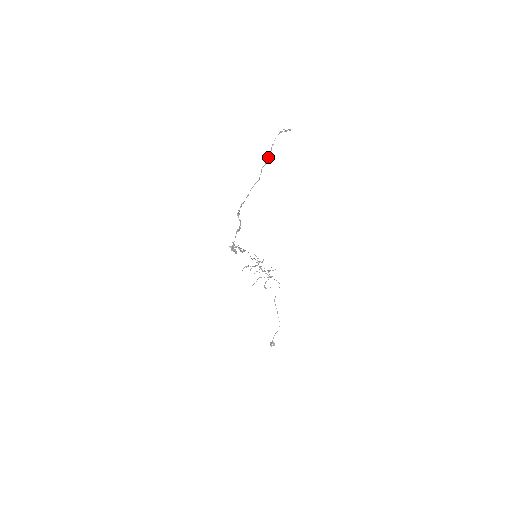
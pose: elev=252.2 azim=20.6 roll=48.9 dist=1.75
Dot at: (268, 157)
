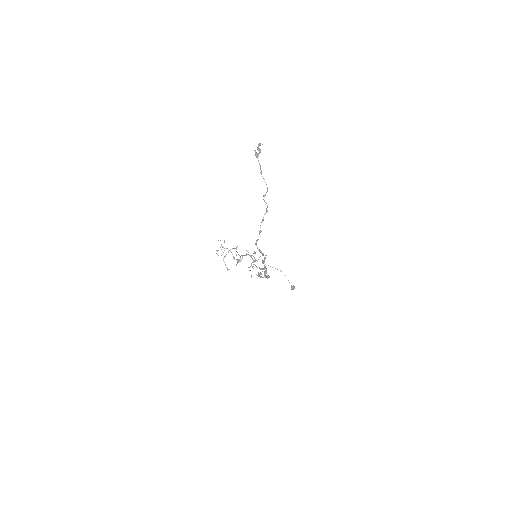
Dot at: (267, 188)
